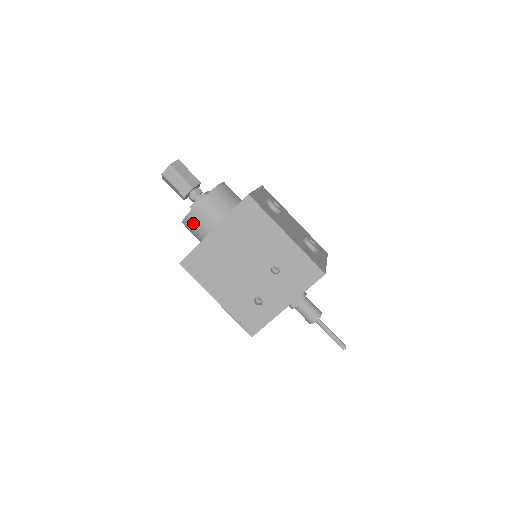
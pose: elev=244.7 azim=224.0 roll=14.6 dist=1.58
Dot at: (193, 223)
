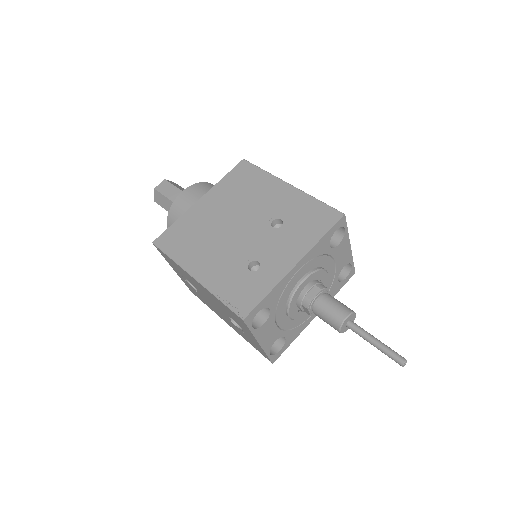
Dot at: (179, 210)
